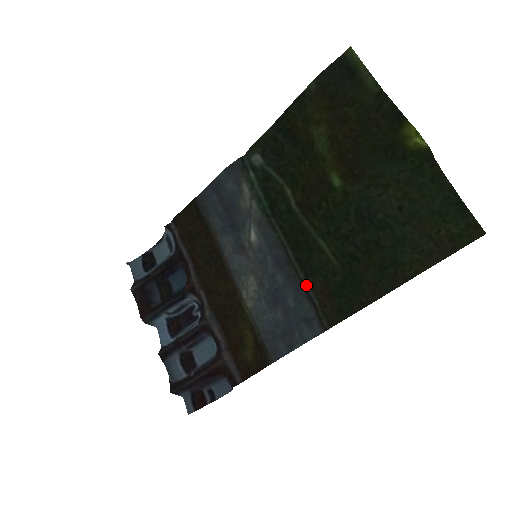
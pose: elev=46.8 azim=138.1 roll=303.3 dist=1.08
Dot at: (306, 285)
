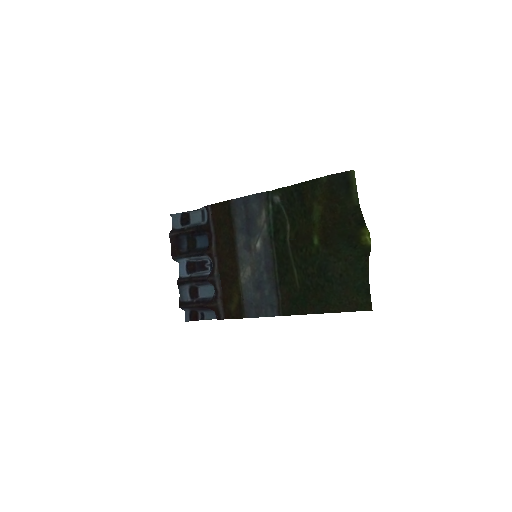
Dot at: (278, 288)
